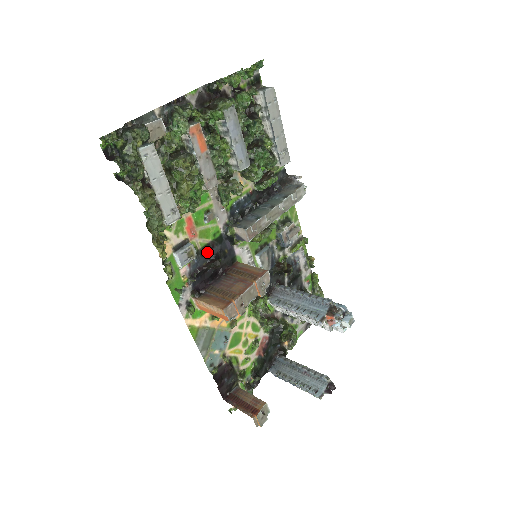
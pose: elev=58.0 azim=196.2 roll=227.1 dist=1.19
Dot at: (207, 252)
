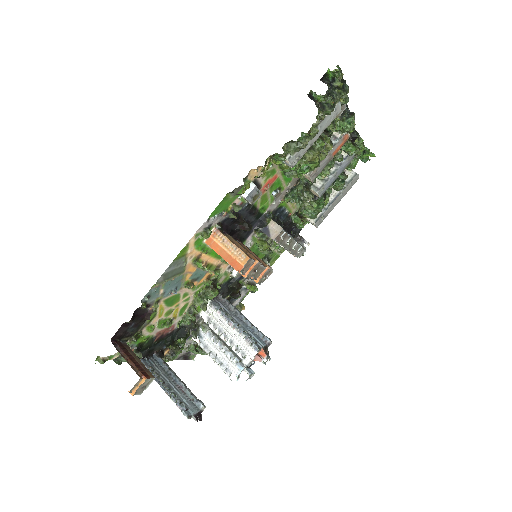
Dot at: (250, 212)
